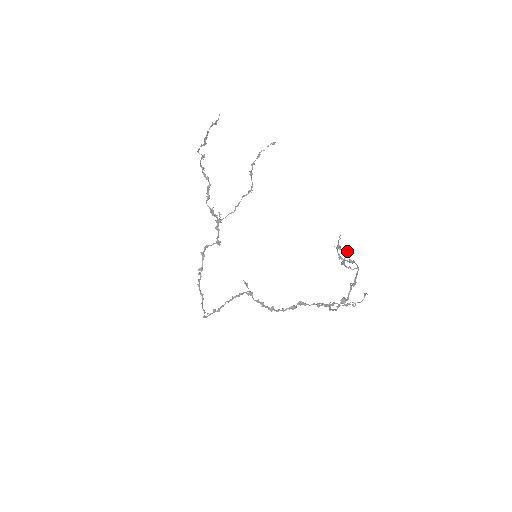
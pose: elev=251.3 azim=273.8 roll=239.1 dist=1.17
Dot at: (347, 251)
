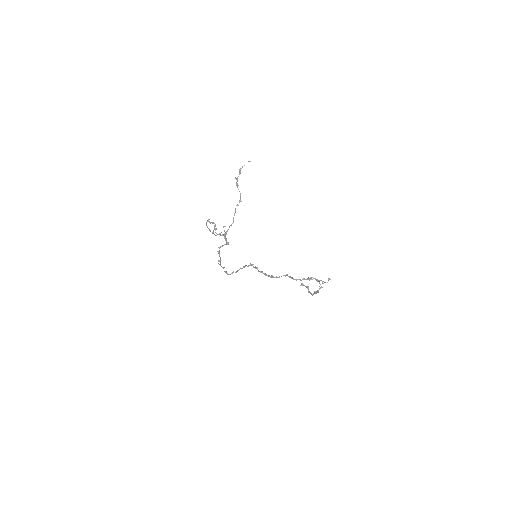
Dot at: (314, 292)
